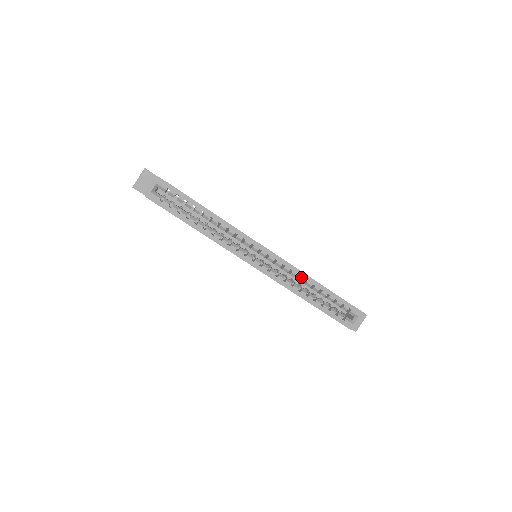
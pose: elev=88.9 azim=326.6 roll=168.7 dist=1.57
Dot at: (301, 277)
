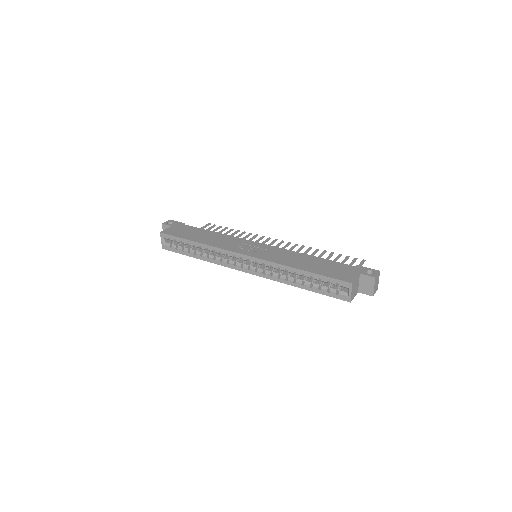
Dot at: (281, 269)
